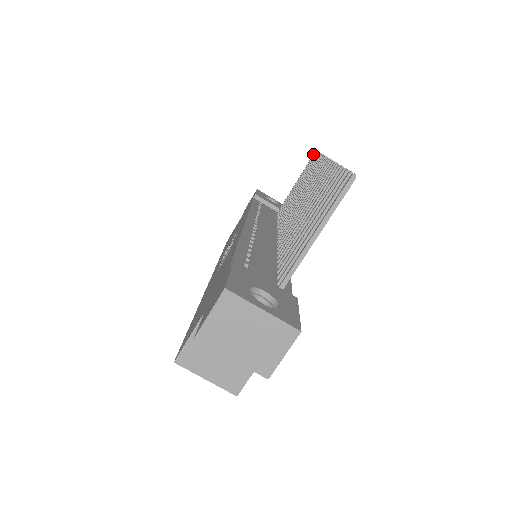
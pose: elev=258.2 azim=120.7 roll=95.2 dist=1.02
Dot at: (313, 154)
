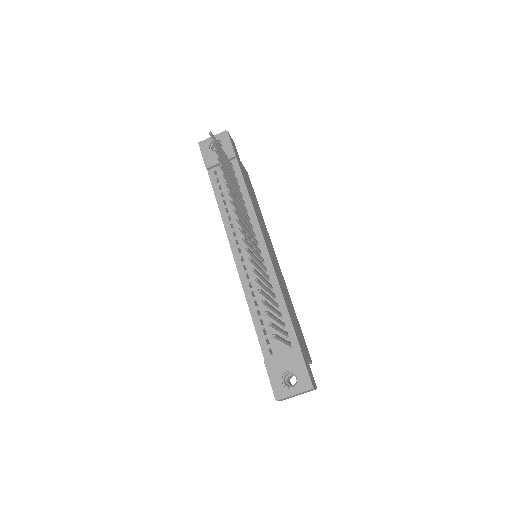
Dot at: occluded
